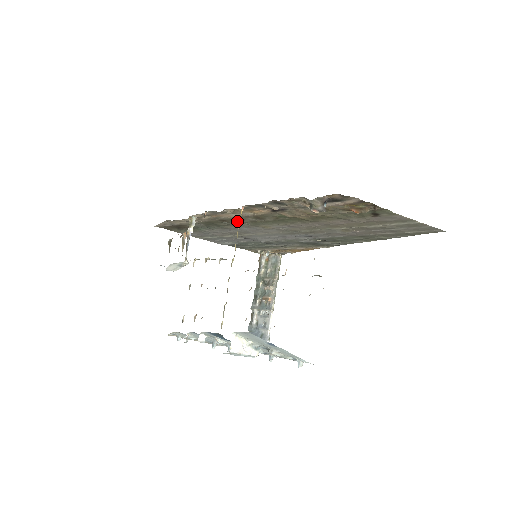
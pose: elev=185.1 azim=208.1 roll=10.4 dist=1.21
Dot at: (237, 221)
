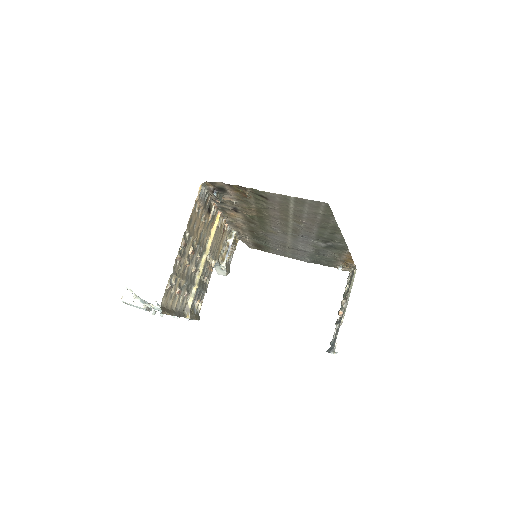
Dot at: (255, 230)
